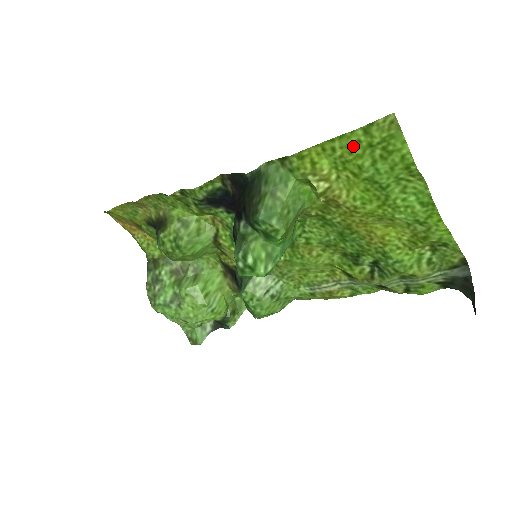
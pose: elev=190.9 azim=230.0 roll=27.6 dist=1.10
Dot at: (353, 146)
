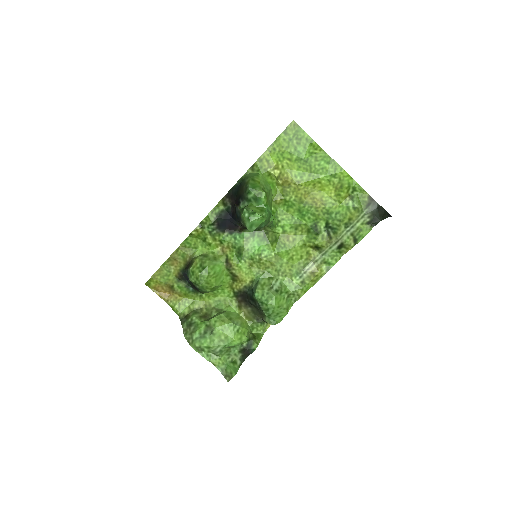
Dot at: (282, 143)
